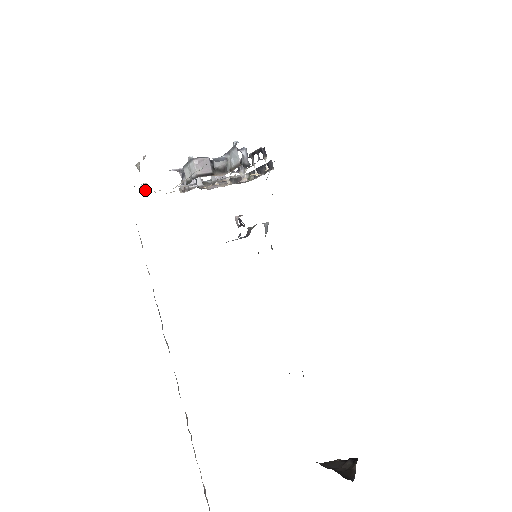
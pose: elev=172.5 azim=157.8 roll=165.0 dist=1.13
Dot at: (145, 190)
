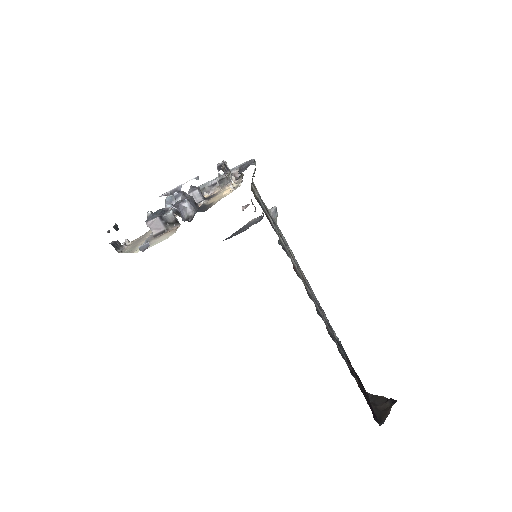
Dot at: (129, 243)
